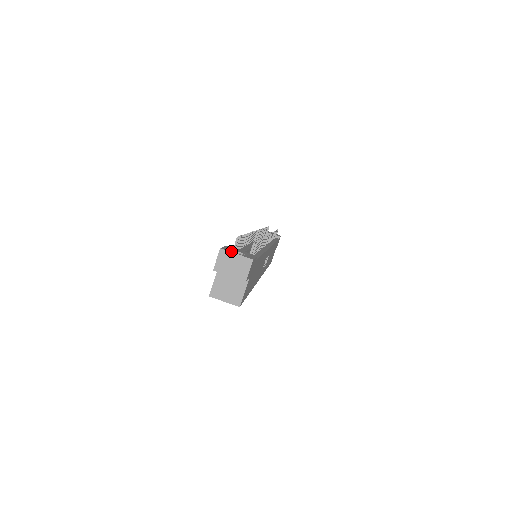
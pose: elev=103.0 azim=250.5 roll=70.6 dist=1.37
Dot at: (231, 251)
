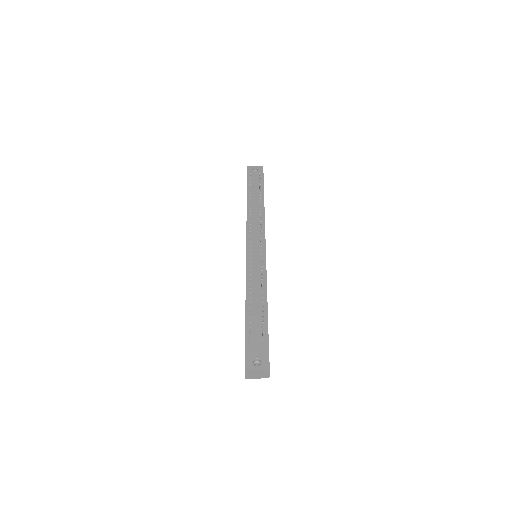
Dot at: (252, 368)
